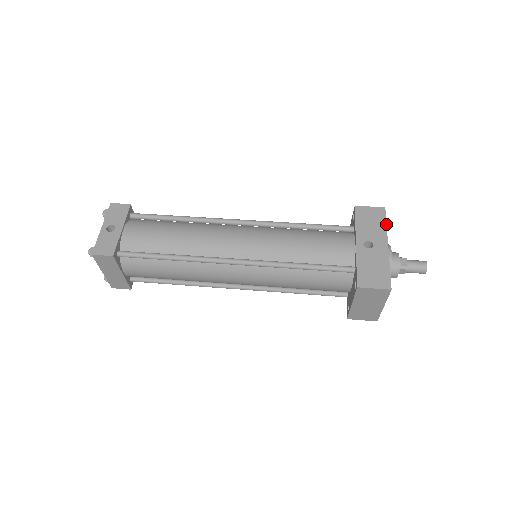
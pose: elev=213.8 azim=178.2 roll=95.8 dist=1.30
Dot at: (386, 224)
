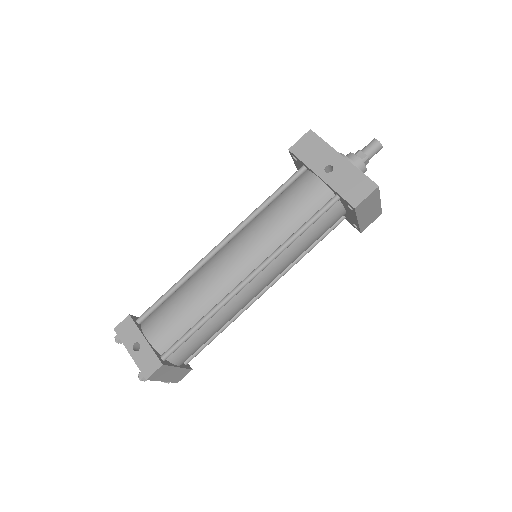
Dot at: (324, 141)
